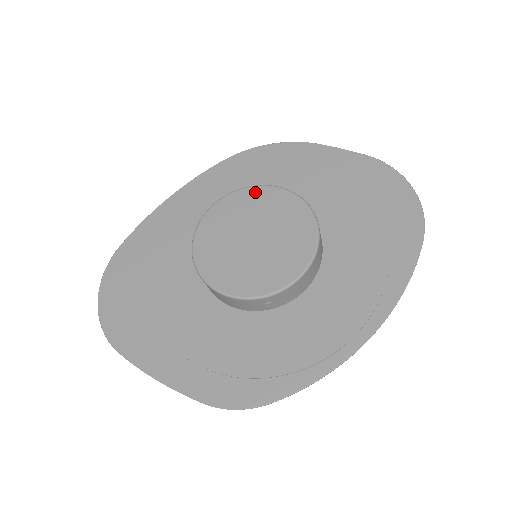
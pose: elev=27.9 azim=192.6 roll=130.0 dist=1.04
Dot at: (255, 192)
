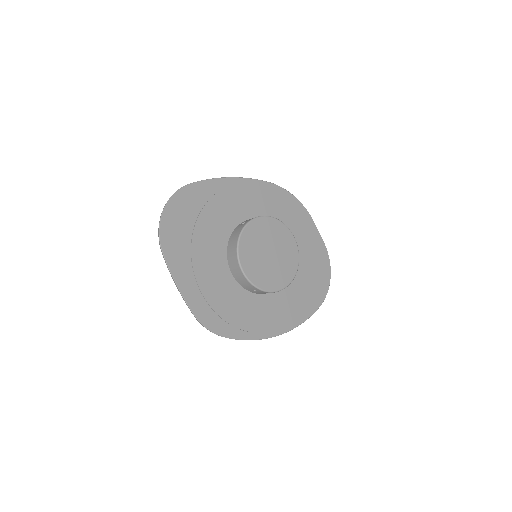
Dot at: (283, 228)
